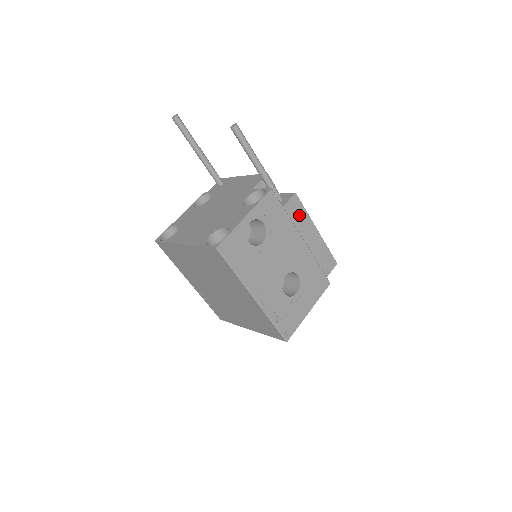
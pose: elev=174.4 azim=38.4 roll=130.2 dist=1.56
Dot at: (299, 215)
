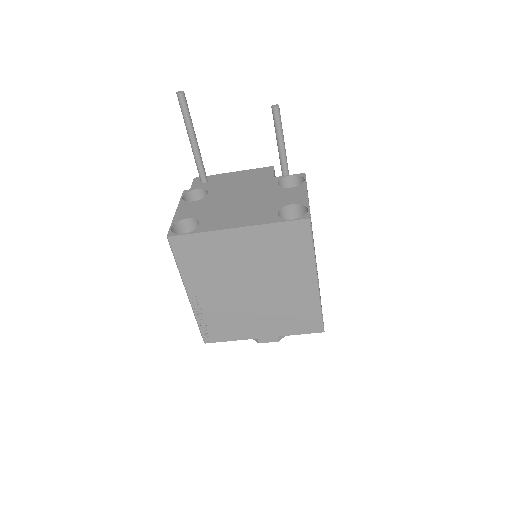
Dot at: occluded
